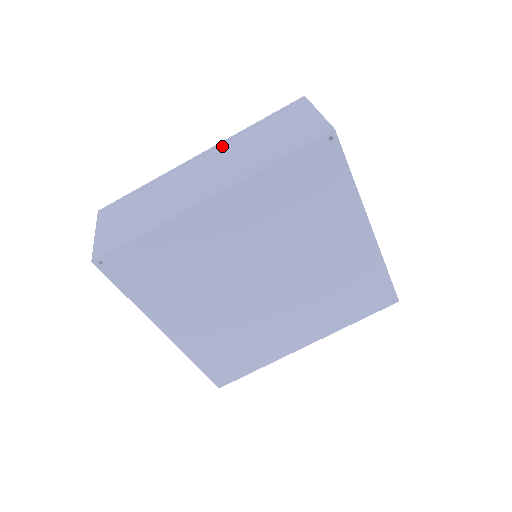
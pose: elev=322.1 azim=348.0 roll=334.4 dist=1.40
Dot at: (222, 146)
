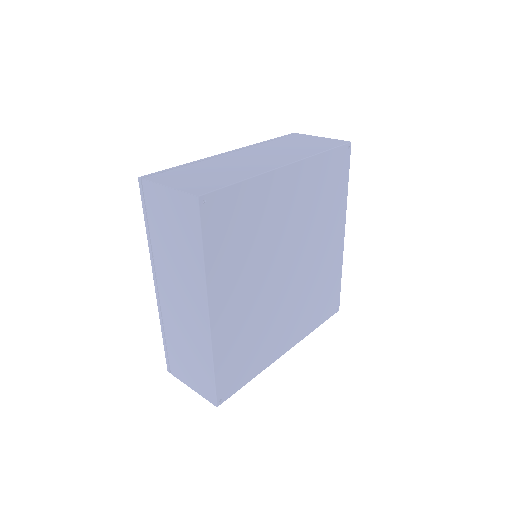
Dot at: (251, 148)
